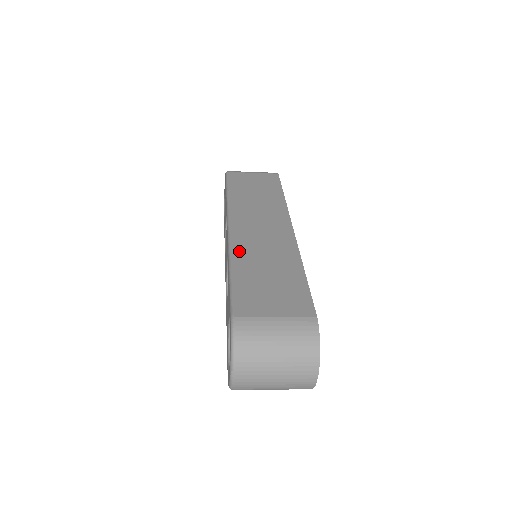
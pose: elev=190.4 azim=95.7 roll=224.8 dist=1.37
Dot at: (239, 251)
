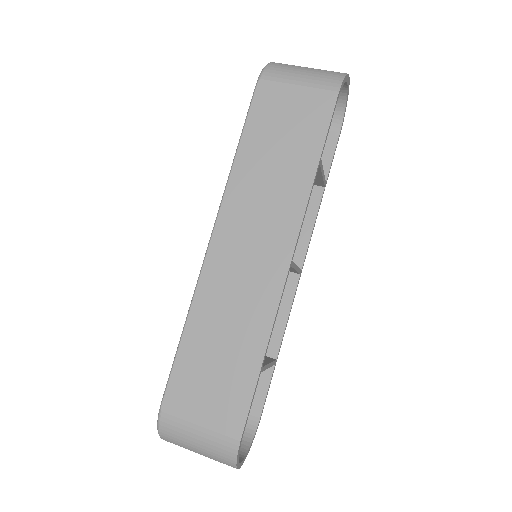
Dot at: (204, 298)
